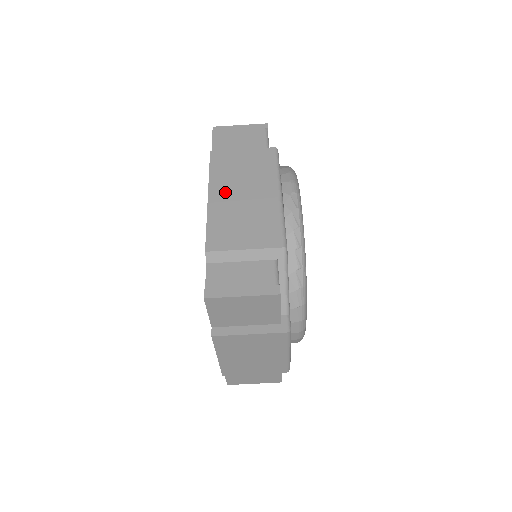
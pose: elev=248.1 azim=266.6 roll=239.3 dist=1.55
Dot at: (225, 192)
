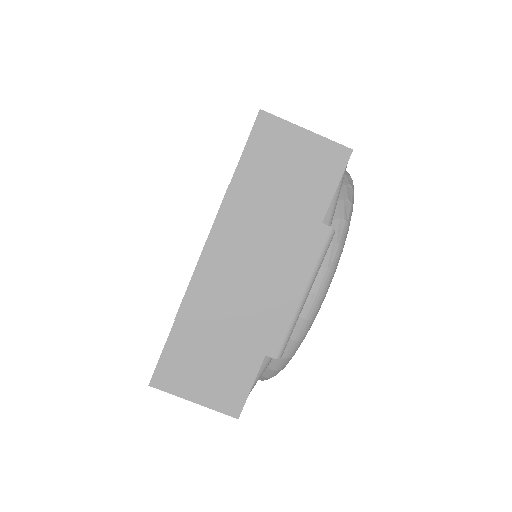
Dot at: occluded
